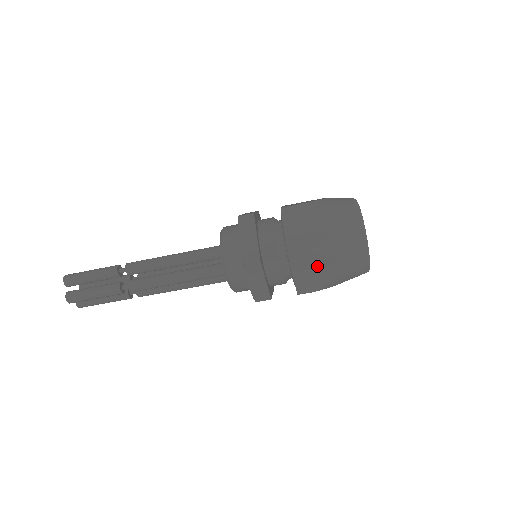
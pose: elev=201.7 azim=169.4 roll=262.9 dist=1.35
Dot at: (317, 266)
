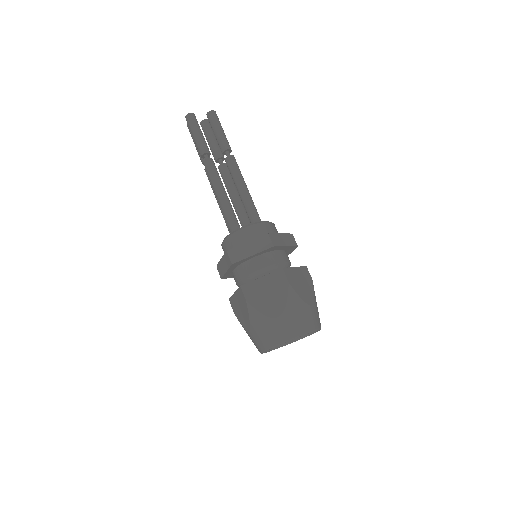
Dot at: occluded
